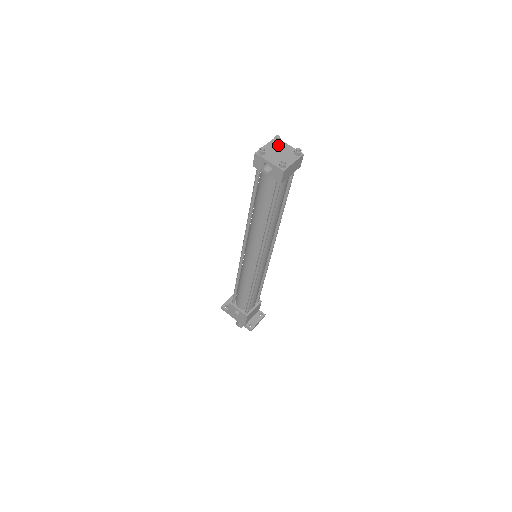
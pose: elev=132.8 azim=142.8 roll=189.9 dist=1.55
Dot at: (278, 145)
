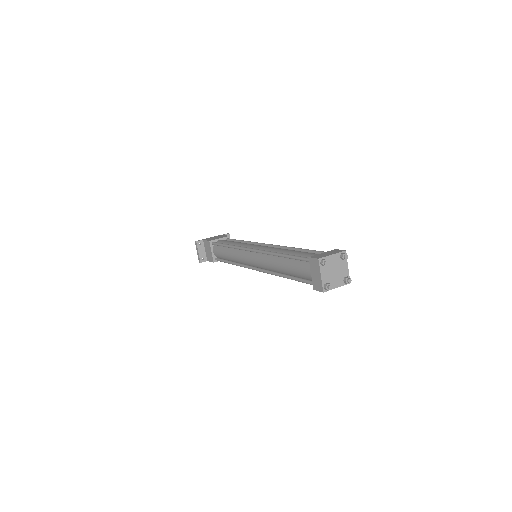
Dot at: (327, 265)
